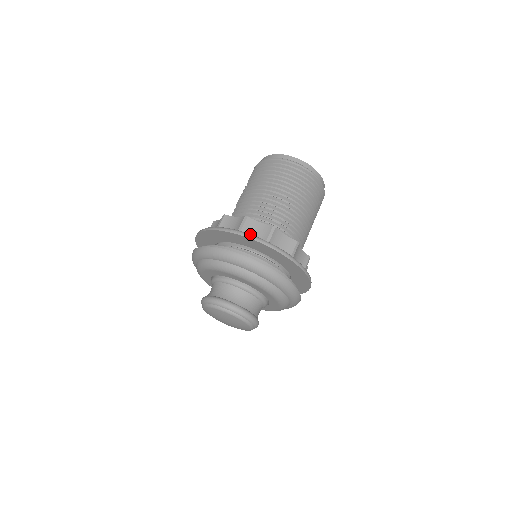
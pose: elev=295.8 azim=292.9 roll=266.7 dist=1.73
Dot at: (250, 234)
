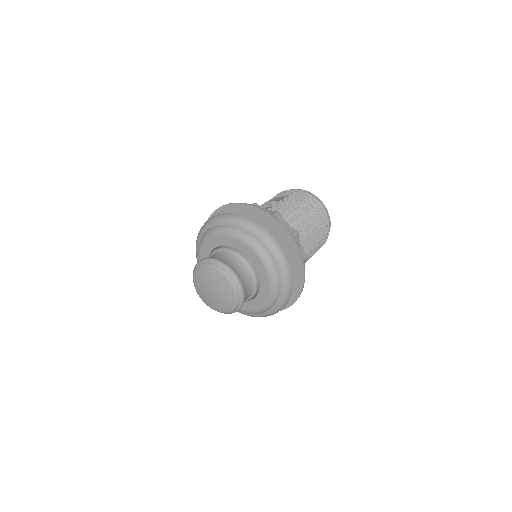
Dot at: occluded
